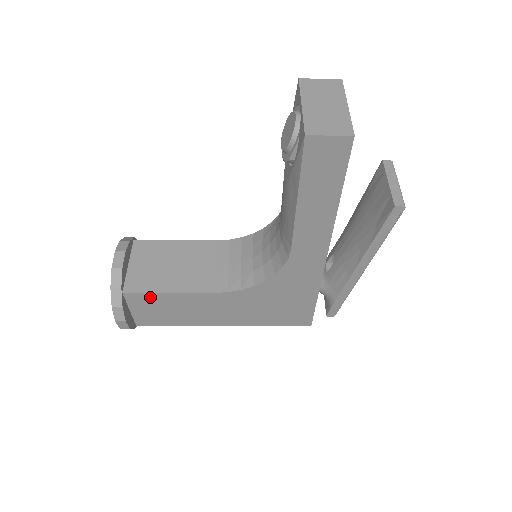
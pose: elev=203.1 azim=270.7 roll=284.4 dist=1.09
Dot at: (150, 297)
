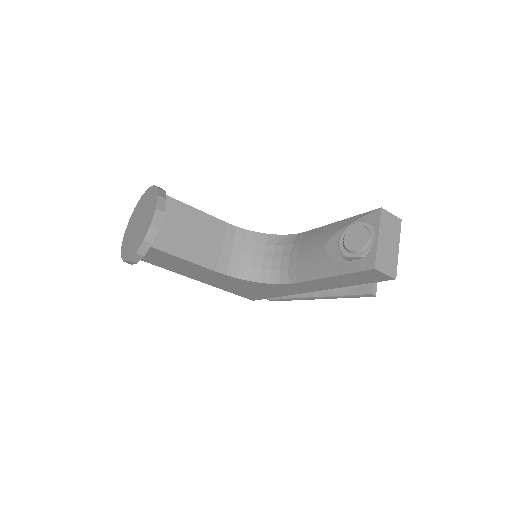
Dot at: (167, 255)
